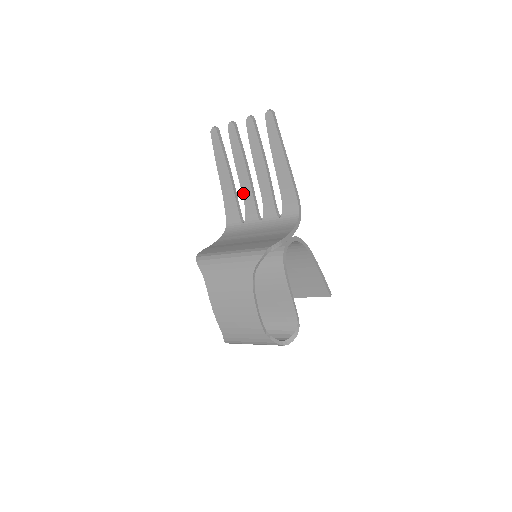
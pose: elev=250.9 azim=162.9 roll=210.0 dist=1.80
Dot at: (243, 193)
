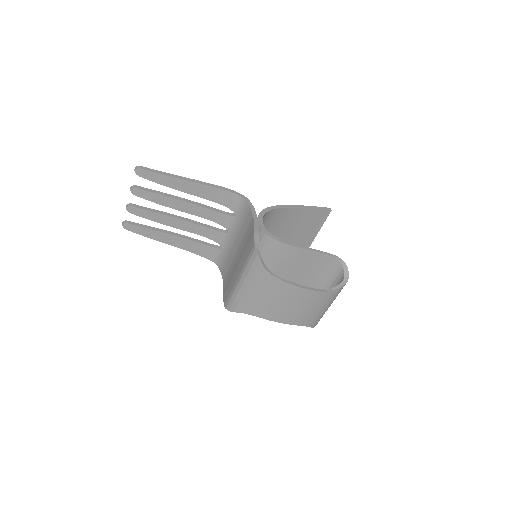
Dot at: (195, 233)
